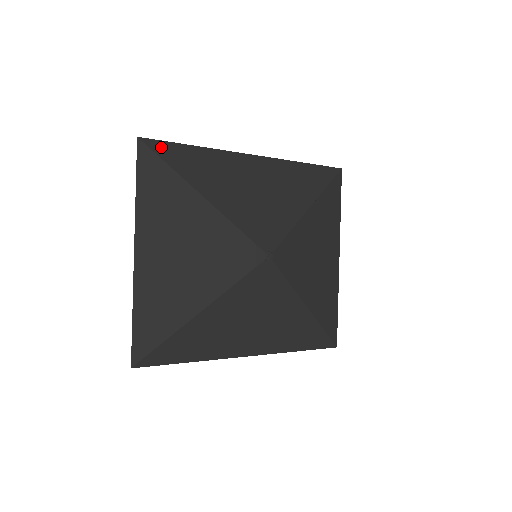
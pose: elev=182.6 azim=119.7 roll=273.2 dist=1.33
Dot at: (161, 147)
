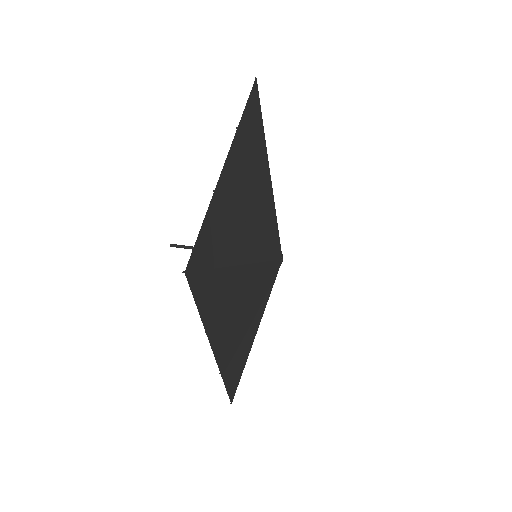
Dot at: occluded
